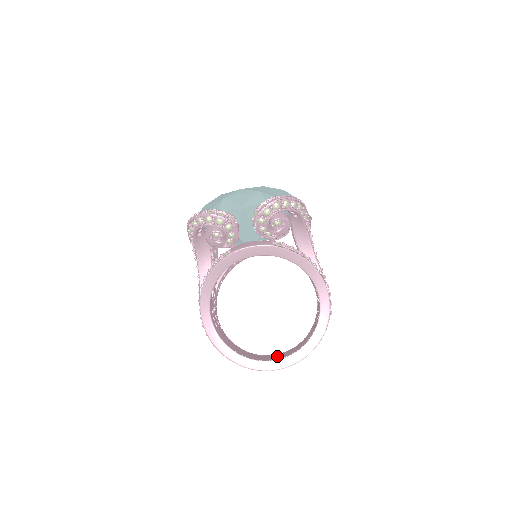
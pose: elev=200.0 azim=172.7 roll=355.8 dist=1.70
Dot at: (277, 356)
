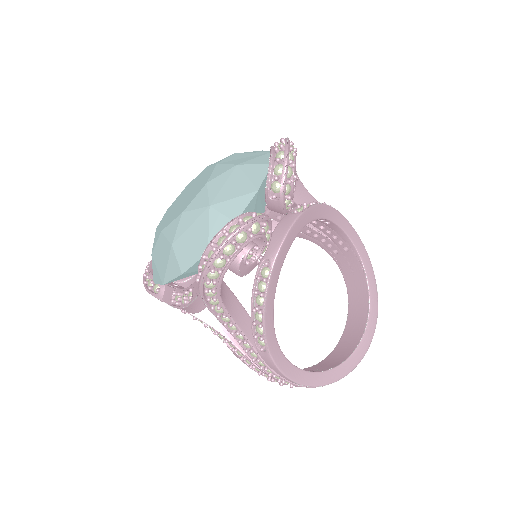
Dot at: (352, 333)
